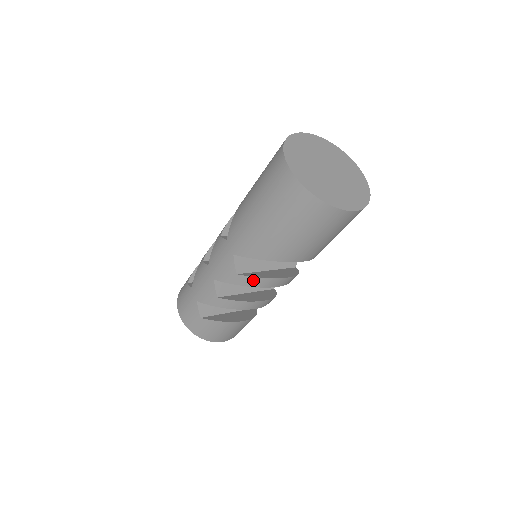
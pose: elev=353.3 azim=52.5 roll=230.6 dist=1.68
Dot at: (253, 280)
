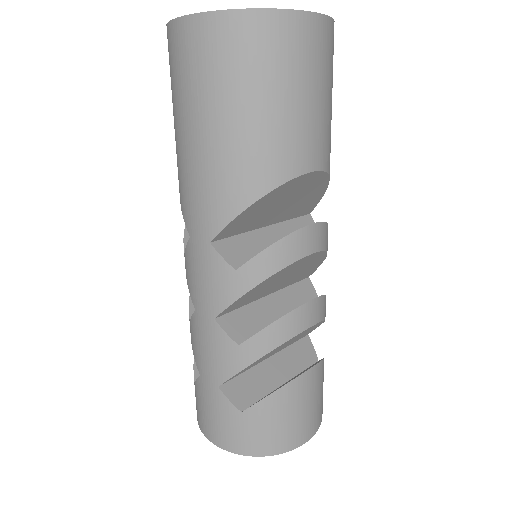
Dot at: (265, 259)
